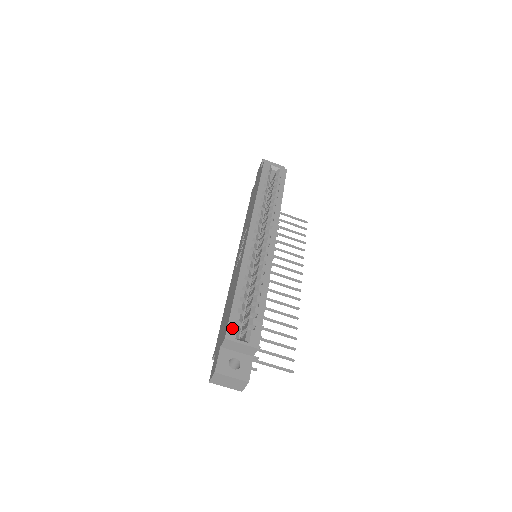
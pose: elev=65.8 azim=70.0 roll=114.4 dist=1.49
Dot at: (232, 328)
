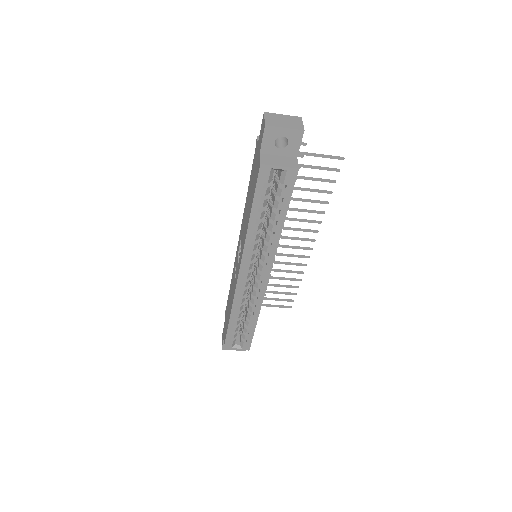
Dot at: (228, 344)
